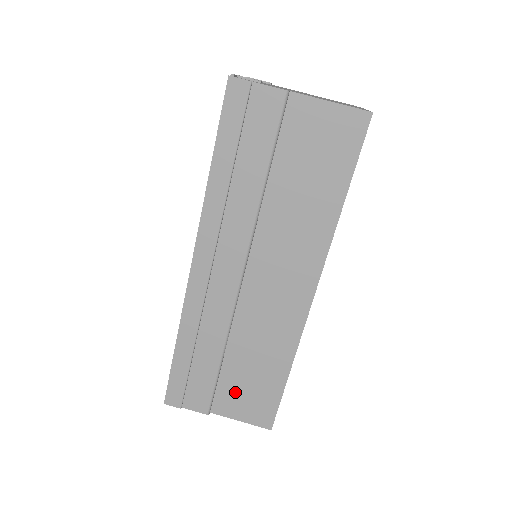
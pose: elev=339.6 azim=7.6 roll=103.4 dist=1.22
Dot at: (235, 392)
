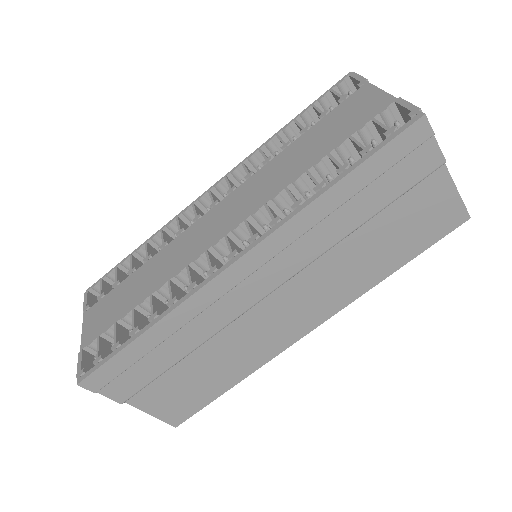
Dot at: (168, 389)
